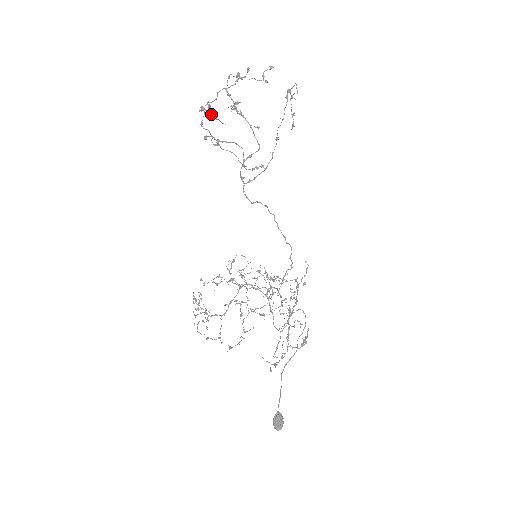
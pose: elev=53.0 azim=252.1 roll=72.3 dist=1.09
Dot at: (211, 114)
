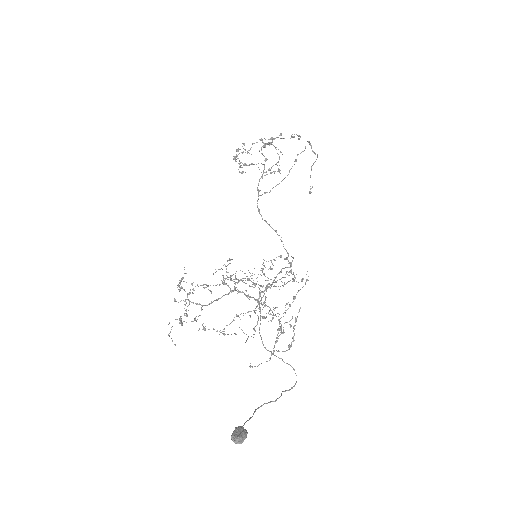
Dot at: (244, 149)
